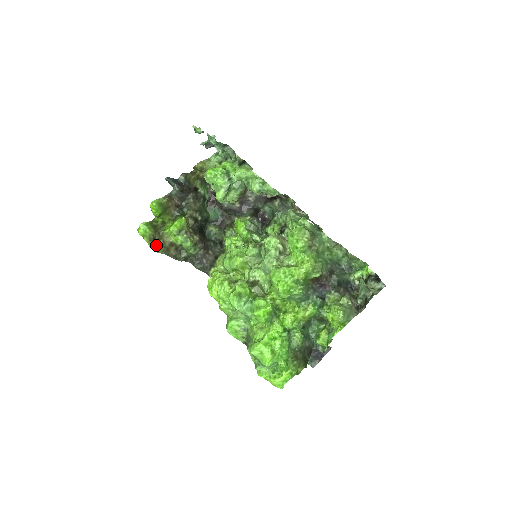
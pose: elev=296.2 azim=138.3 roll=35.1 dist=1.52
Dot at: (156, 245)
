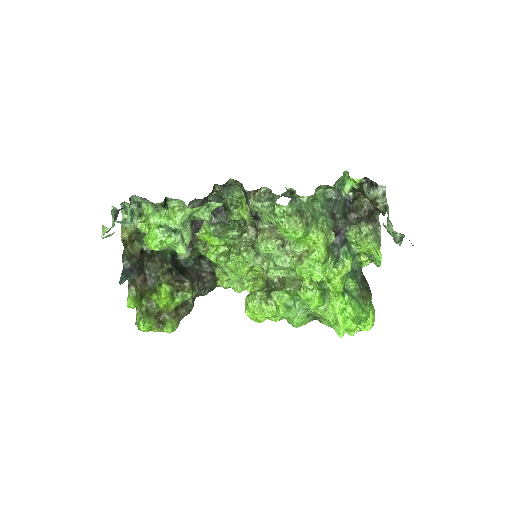
Dot at: (170, 326)
